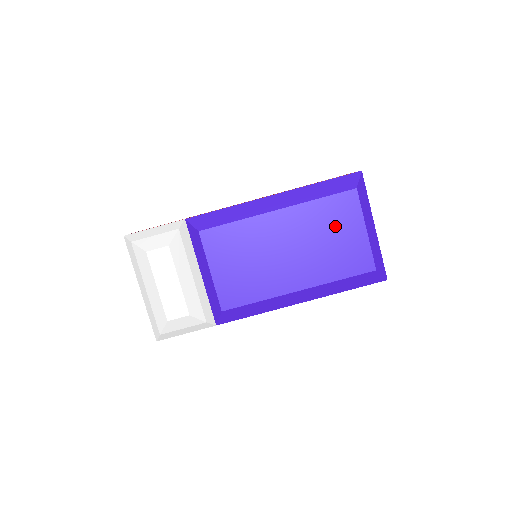
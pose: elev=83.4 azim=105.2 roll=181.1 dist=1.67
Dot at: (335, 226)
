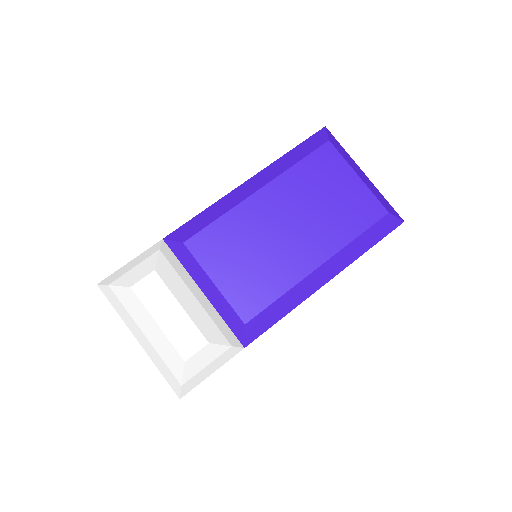
Dot at: (326, 184)
